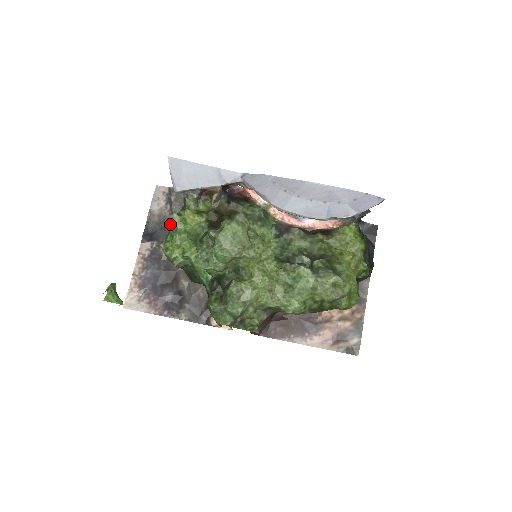
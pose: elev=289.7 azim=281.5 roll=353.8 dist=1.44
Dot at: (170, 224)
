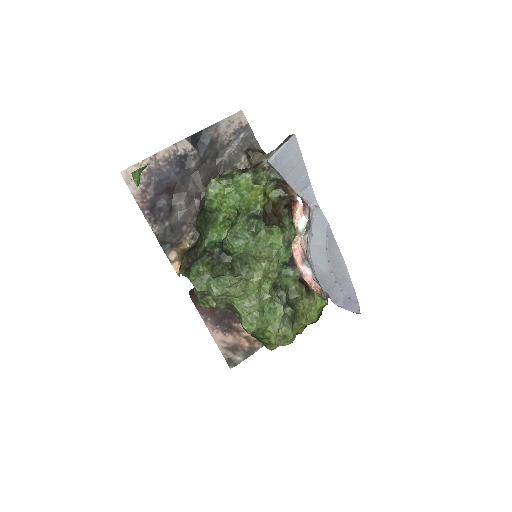
Dot at: (238, 177)
